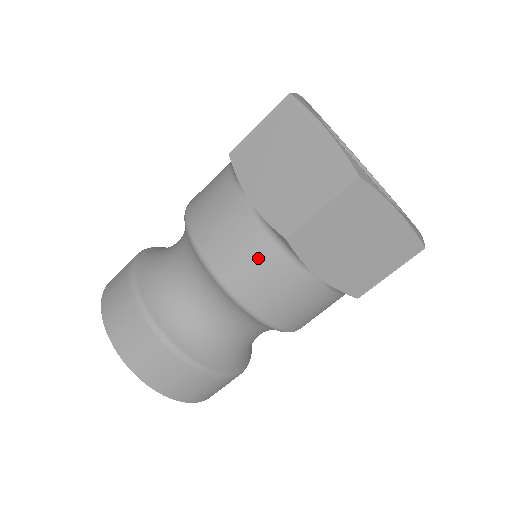
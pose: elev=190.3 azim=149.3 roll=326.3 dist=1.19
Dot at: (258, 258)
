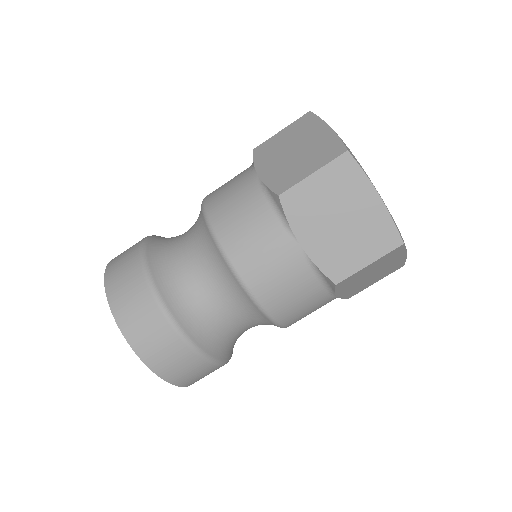
Dot at: (301, 292)
